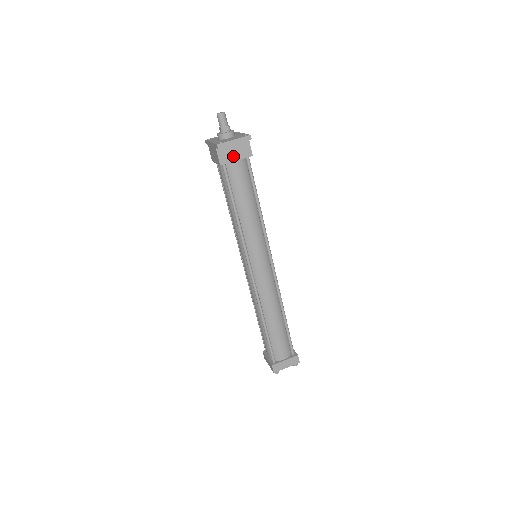
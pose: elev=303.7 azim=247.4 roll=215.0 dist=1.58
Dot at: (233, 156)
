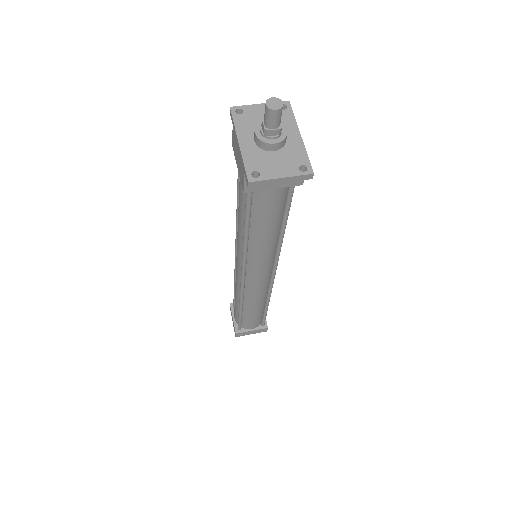
Dot at: occluded
